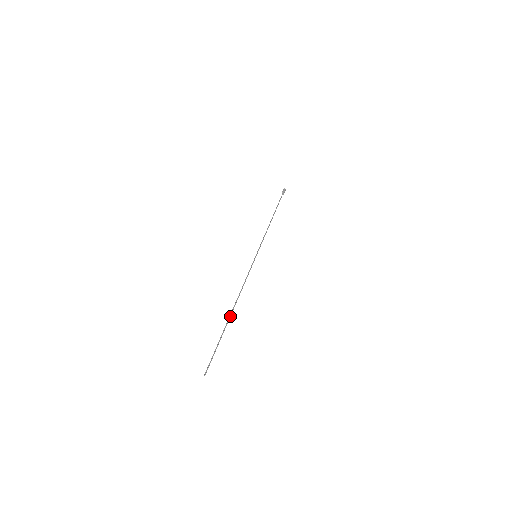
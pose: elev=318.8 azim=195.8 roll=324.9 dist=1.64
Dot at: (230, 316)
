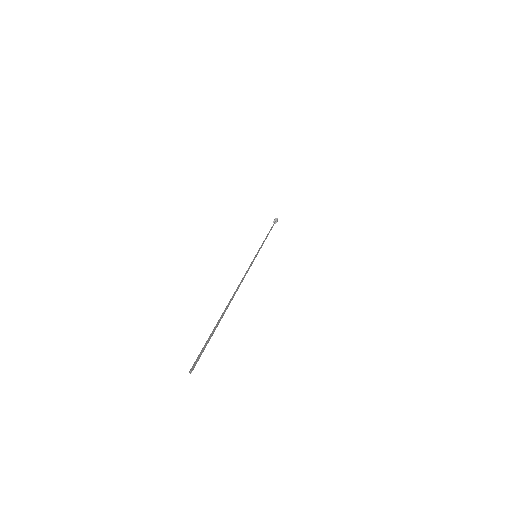
Dot at: (229, 302)
